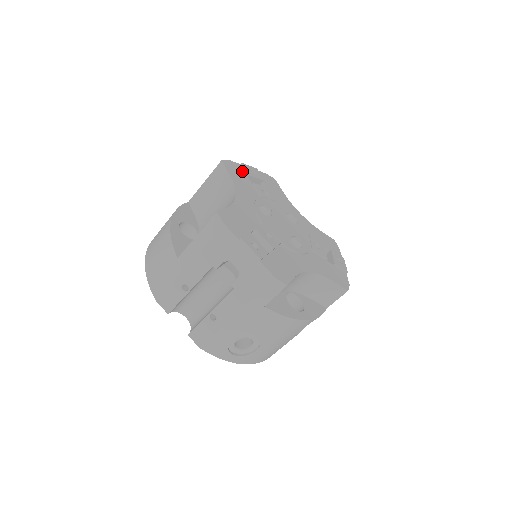
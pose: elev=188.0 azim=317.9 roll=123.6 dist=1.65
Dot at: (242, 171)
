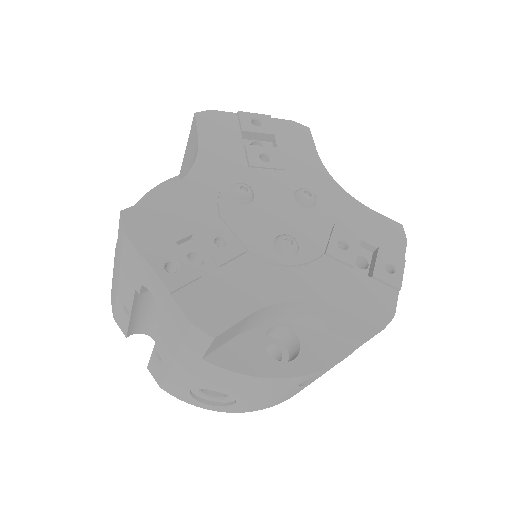
Dot at: (233, 125)
